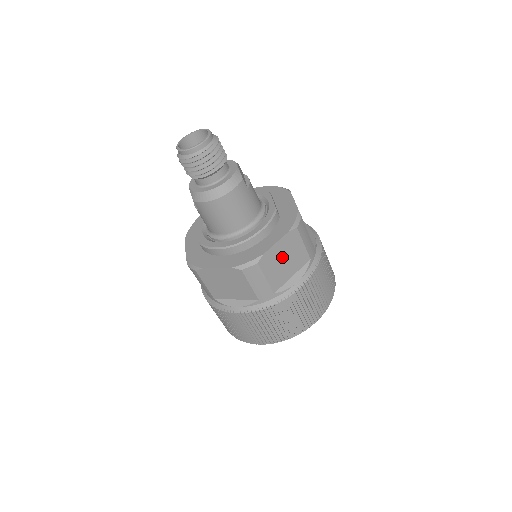
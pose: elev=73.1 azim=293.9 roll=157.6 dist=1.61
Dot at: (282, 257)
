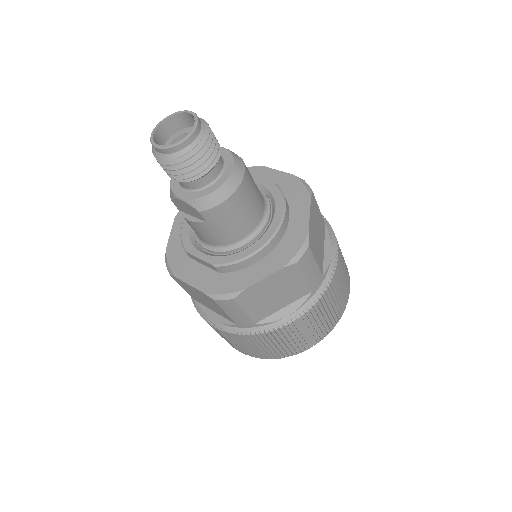
Dot at: (315, 230)
